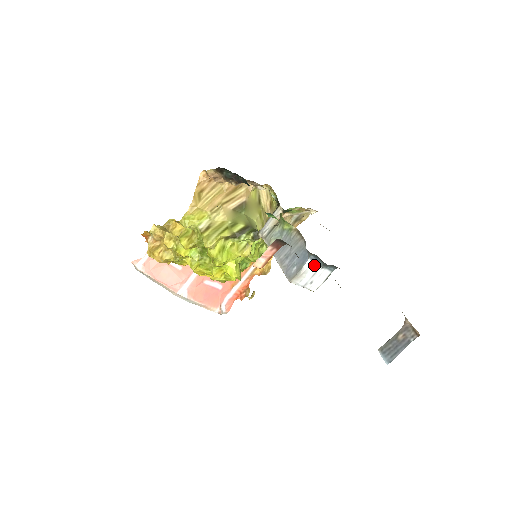
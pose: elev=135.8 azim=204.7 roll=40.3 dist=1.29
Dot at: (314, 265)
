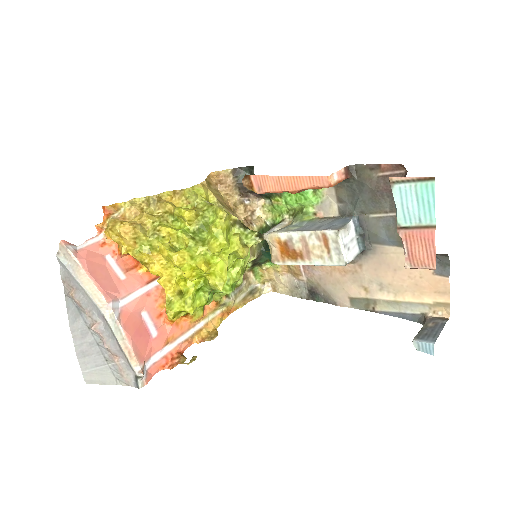
Dot at: (354, 228)
